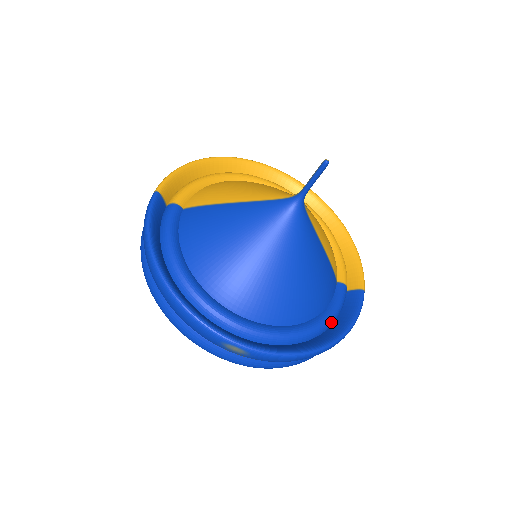
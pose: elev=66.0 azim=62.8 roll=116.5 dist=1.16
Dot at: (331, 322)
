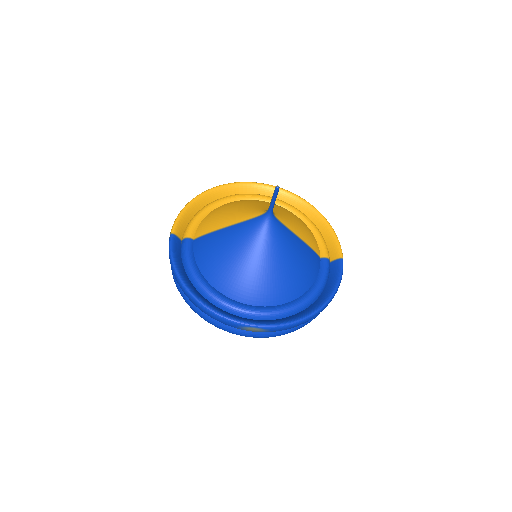
Dot at: (321, 290)
